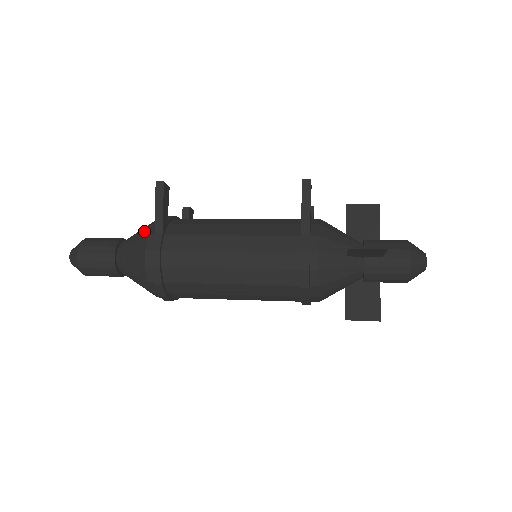
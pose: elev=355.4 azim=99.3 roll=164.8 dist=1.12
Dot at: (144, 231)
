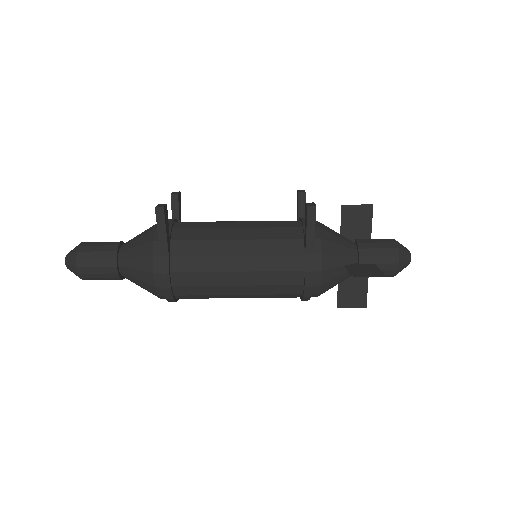
Dot at: (146, 248)
